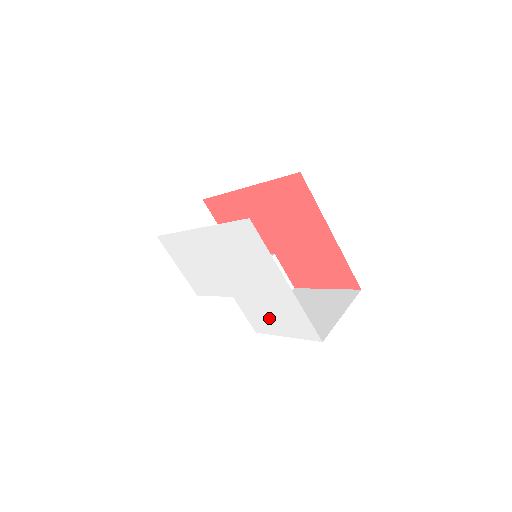
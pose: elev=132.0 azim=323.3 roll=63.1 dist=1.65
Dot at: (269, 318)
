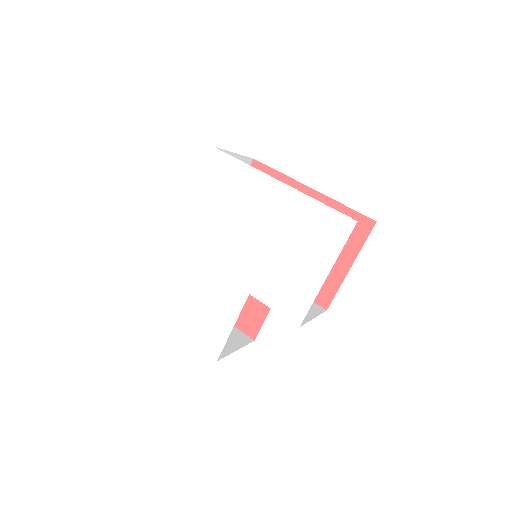
Dot at: (296, 270)
